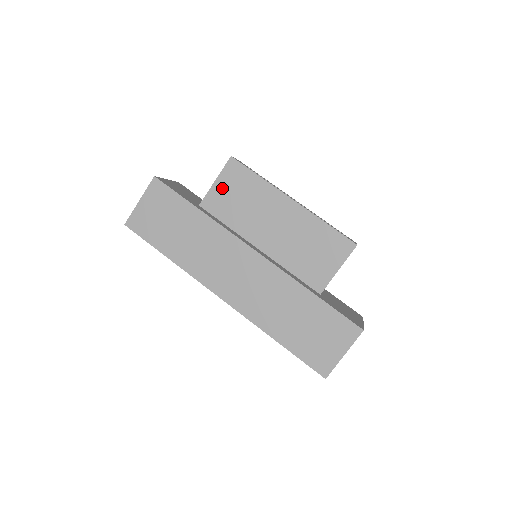
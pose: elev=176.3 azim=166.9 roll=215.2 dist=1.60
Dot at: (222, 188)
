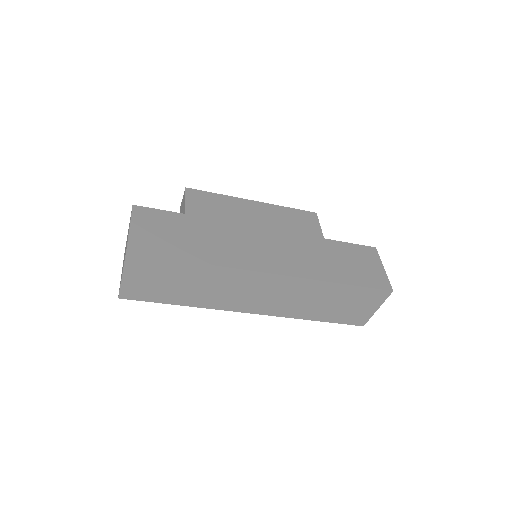
Dot at: (195, 209)
